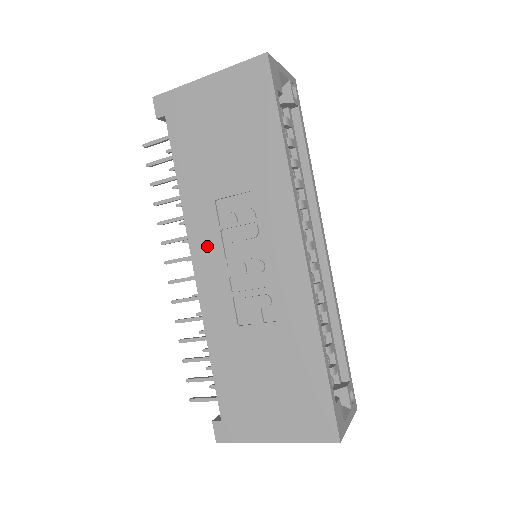
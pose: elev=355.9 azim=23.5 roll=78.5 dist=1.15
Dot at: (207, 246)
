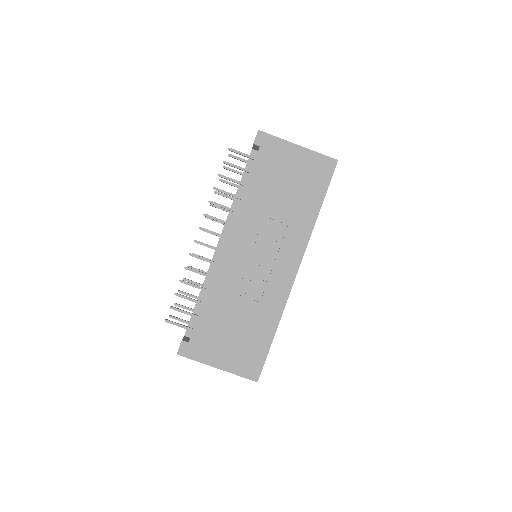
Dot at: (241, 237)
